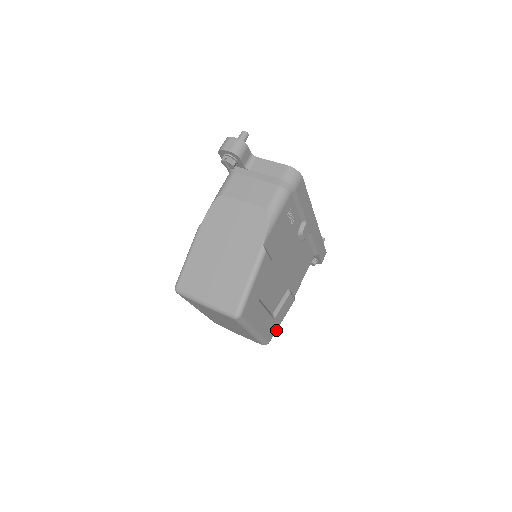
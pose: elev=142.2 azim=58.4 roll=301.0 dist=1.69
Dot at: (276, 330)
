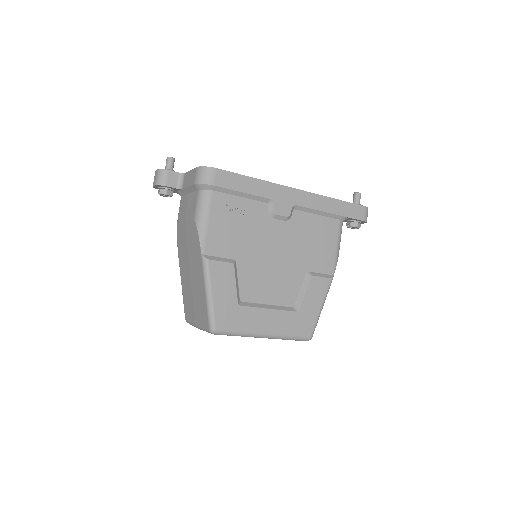
Dot at: (316, 320)
